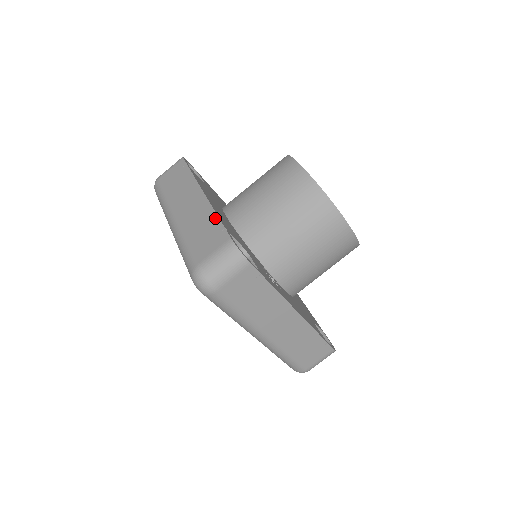
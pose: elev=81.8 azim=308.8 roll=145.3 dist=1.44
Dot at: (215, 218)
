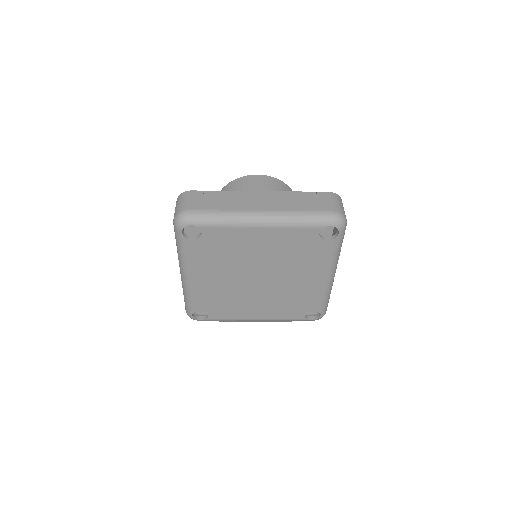
Dot at: (299, 193)
